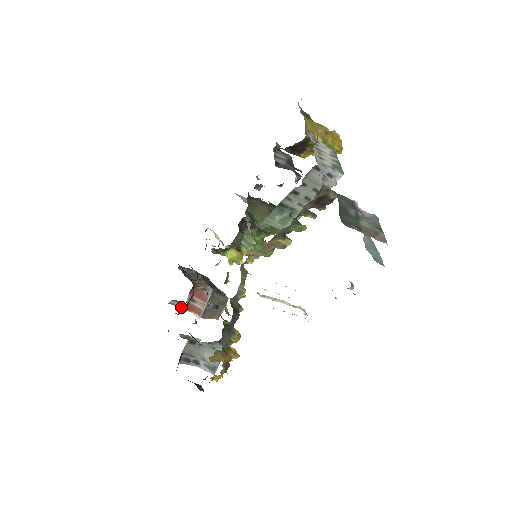
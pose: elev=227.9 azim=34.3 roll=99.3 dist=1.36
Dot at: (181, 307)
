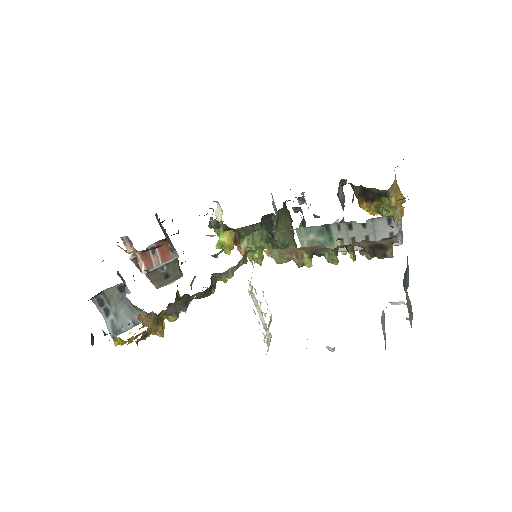
Dot at: occluded
